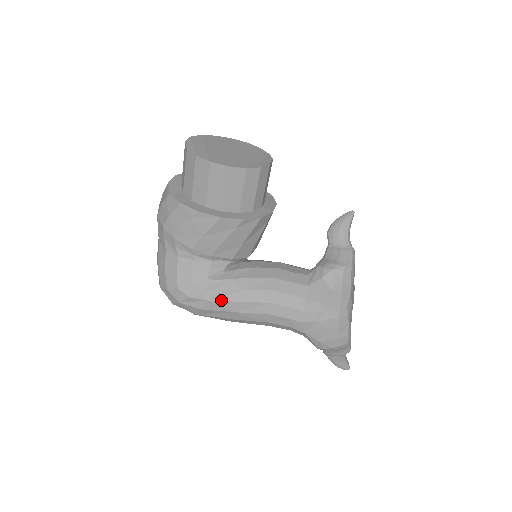
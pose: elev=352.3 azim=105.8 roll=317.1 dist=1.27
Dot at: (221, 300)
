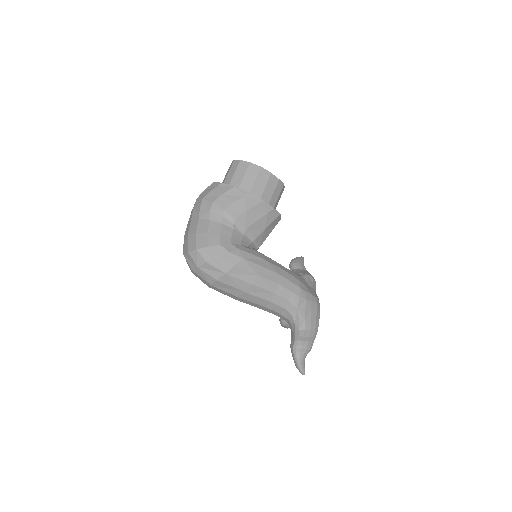
Dot at: (251, 261)
